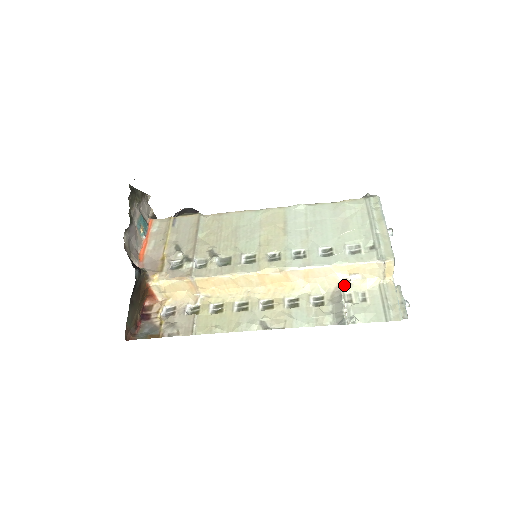
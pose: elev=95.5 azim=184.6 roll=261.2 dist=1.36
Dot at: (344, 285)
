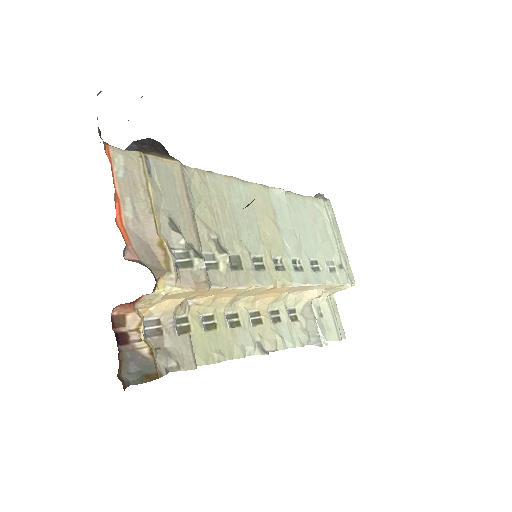
Dot at: (312, 299)
